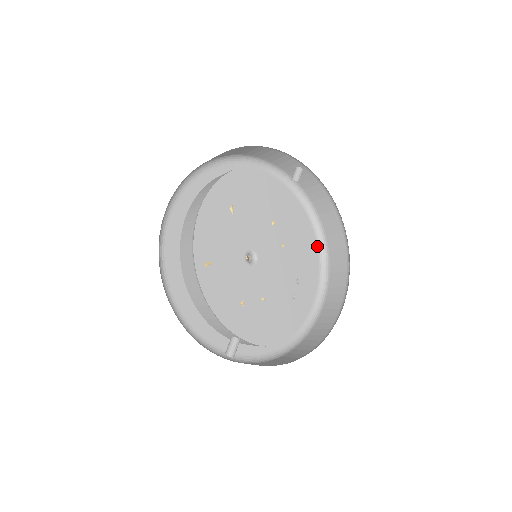
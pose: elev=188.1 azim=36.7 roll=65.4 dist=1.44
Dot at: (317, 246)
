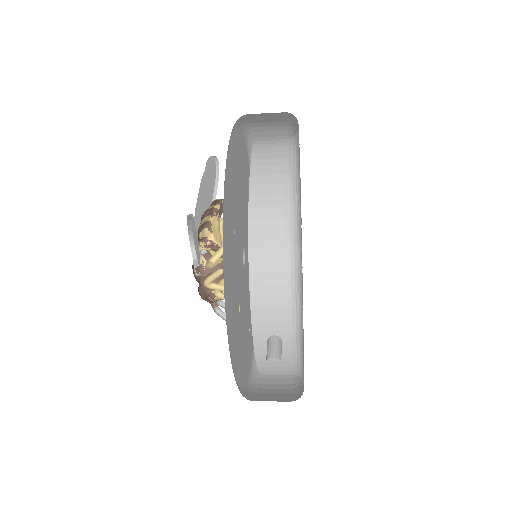
Dot at: occluded
